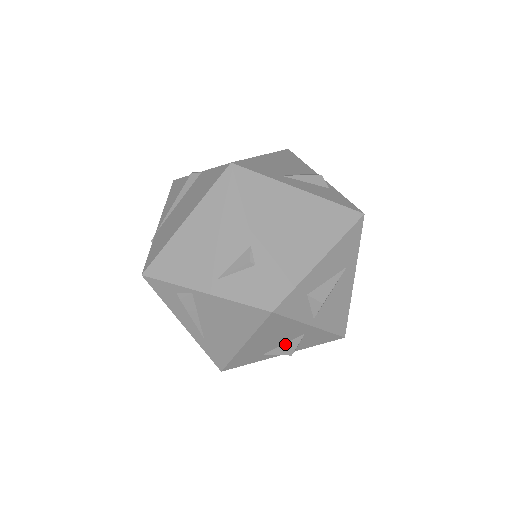
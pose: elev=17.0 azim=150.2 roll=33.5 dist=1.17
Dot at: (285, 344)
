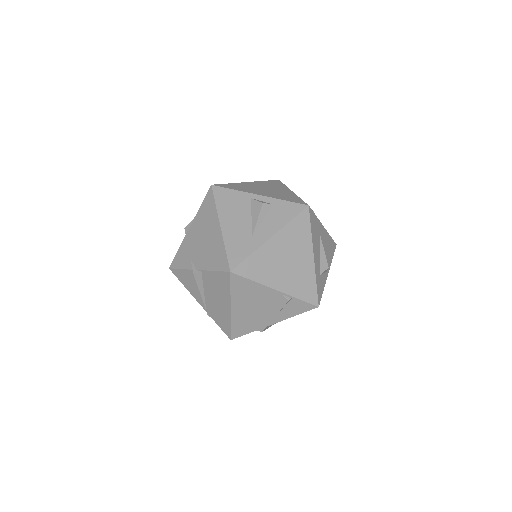
Dot at: occluded
